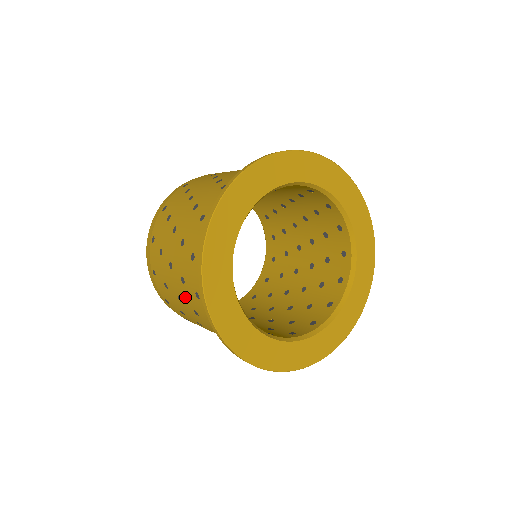
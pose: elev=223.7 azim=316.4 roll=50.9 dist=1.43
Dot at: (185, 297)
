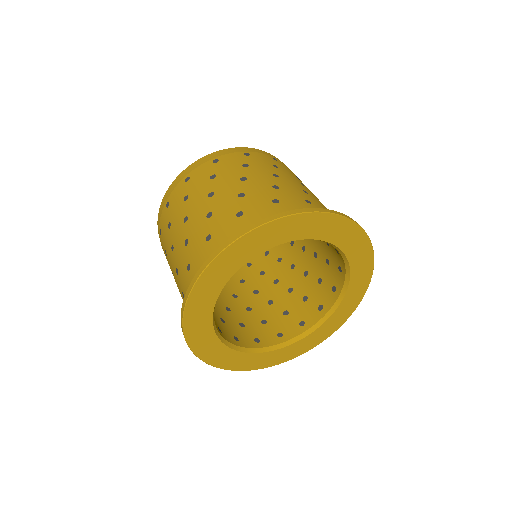
Dot at: occluded
